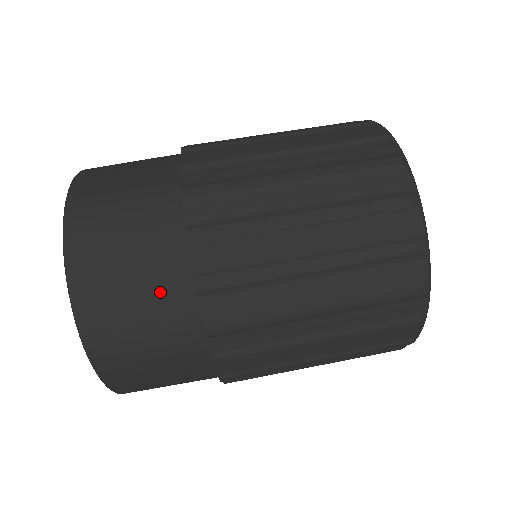
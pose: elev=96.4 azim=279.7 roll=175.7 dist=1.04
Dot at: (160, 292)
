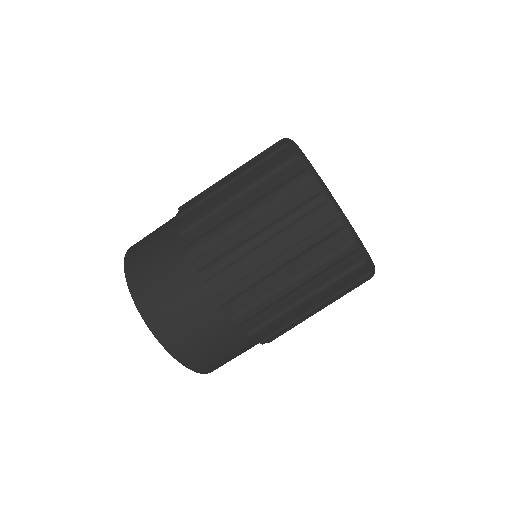
Dot at: (173, 266)
